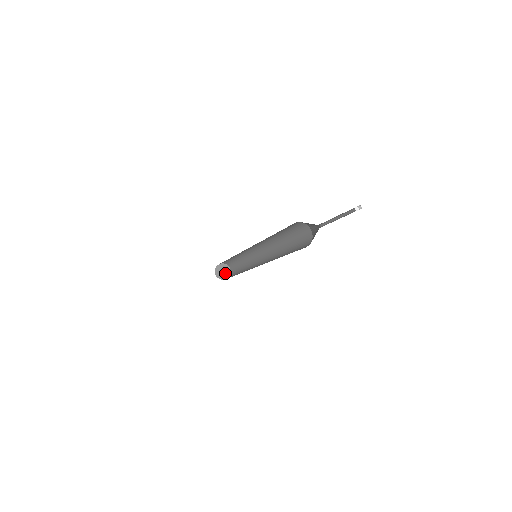
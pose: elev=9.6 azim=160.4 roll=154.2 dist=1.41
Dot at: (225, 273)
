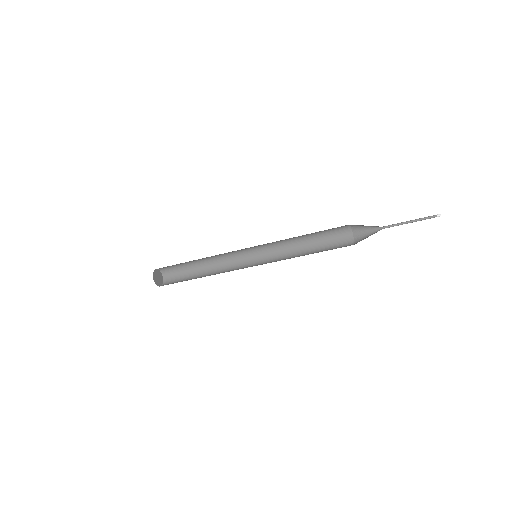
Dot at: (158, 281)
